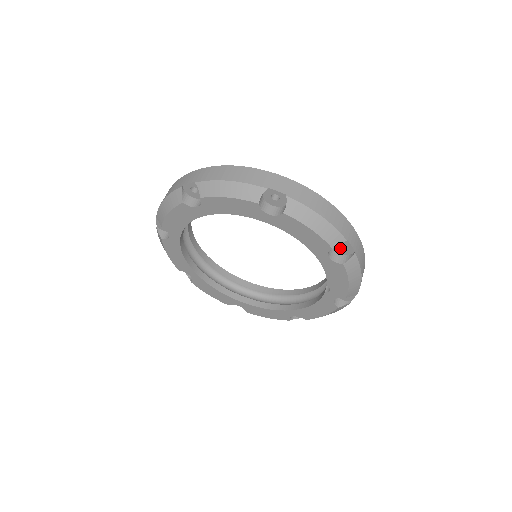
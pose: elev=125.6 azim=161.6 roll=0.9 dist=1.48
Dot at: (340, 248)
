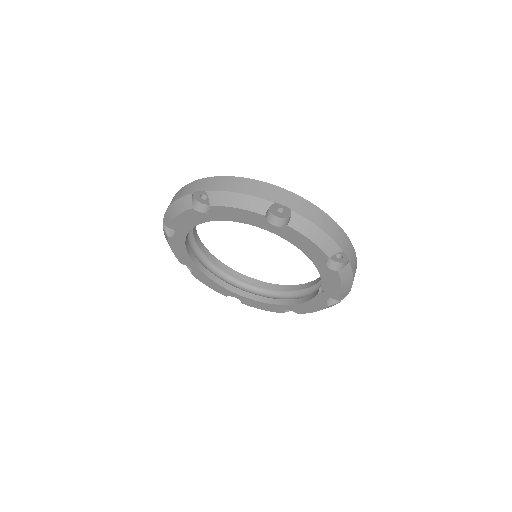
Dot at: (336, 257)
